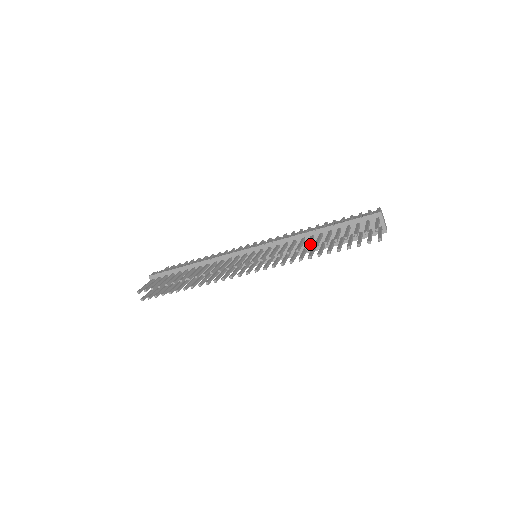
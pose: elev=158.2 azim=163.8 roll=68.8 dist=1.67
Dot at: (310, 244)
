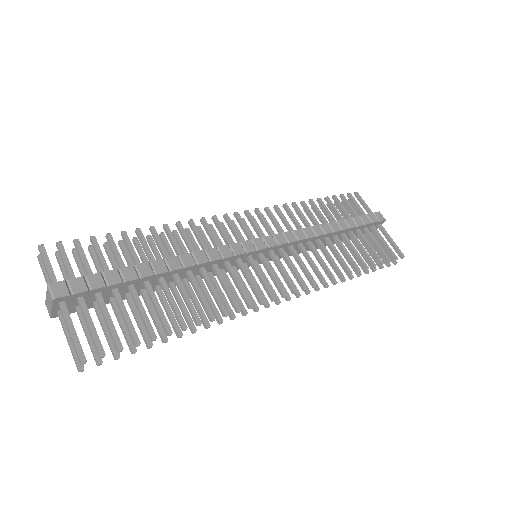
Dot at: (342, 260)
